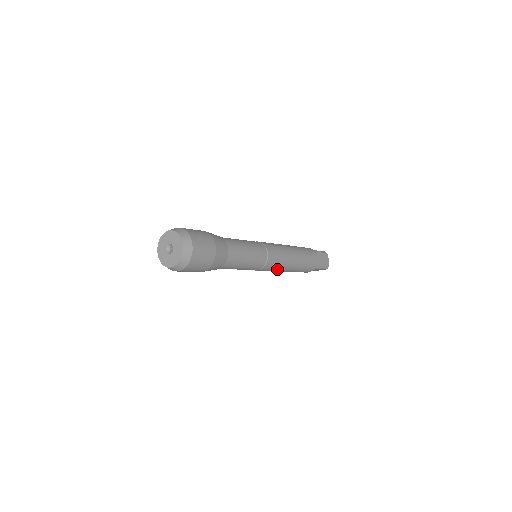
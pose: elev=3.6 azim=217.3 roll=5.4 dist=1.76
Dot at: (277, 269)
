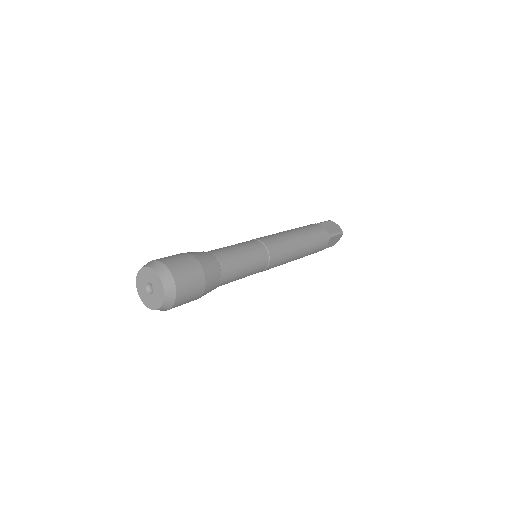
Dot at: (287, 256)
